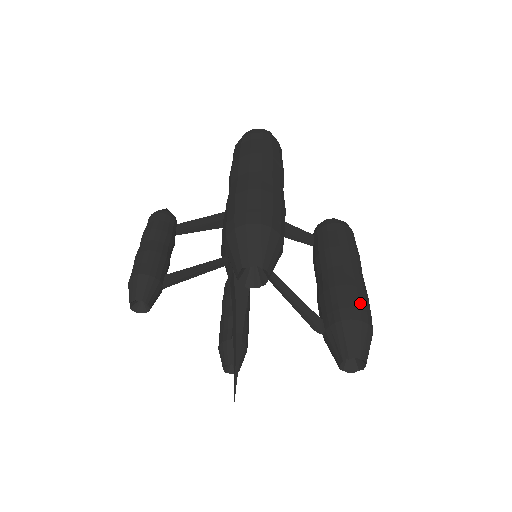
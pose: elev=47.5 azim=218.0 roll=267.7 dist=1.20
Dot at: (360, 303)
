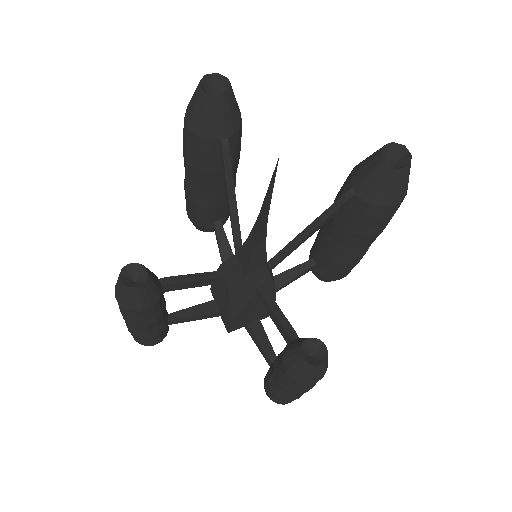
Dot at: occluded
